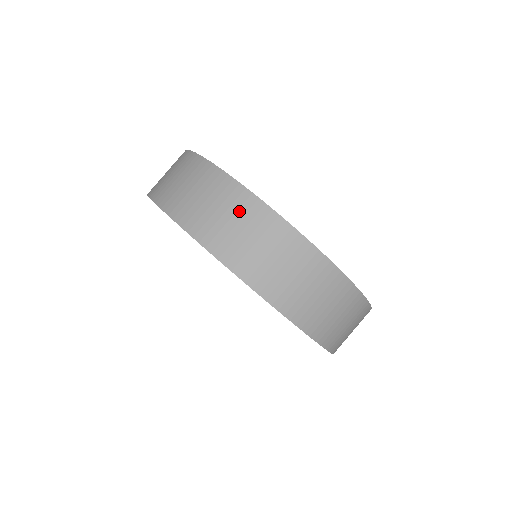
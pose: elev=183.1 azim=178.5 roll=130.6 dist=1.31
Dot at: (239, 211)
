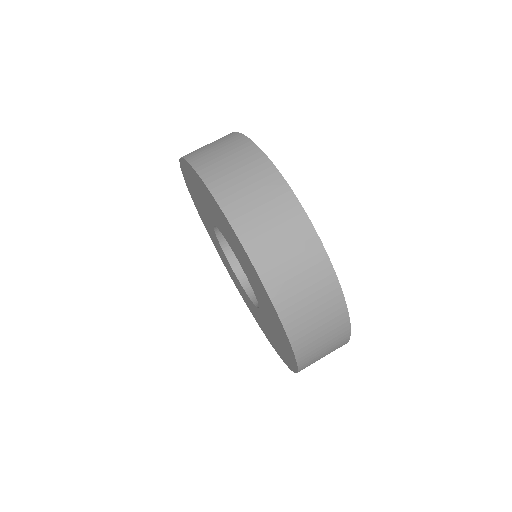
Dot at: occluded
